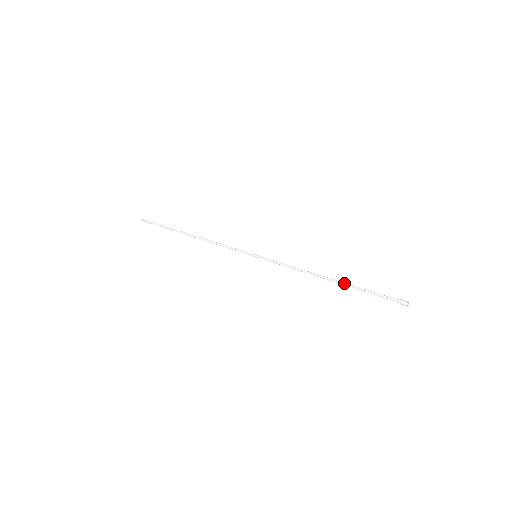
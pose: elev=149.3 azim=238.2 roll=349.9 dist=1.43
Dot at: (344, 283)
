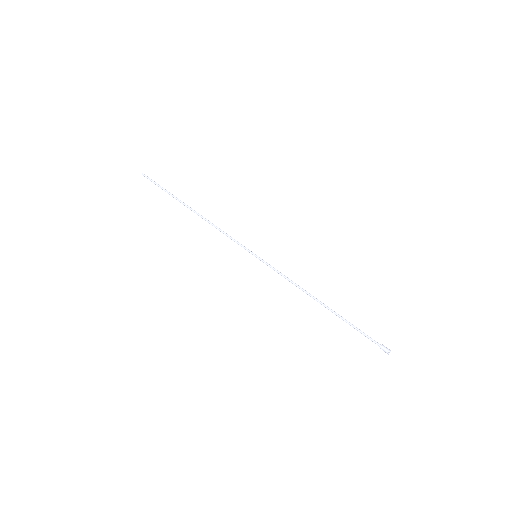
Dot at: (335, 313)
